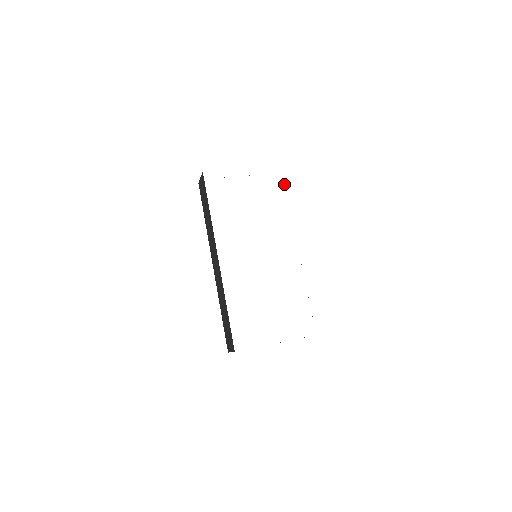
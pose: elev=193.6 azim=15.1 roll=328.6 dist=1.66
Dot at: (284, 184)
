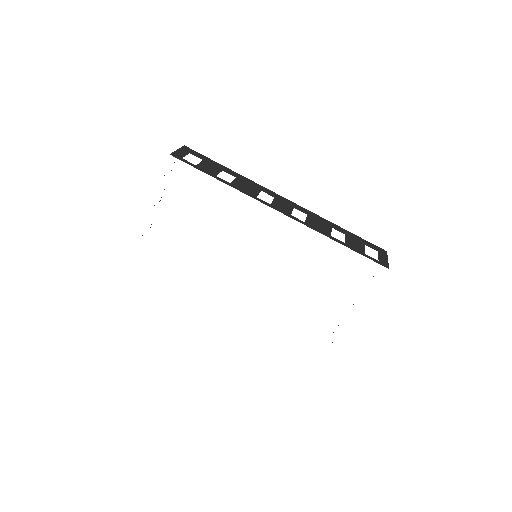
Dot at: occluded
